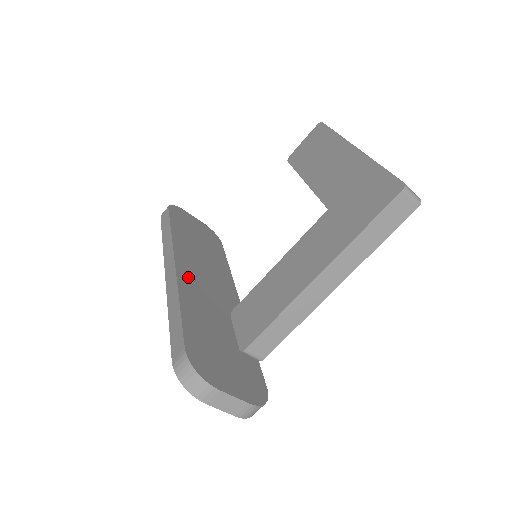
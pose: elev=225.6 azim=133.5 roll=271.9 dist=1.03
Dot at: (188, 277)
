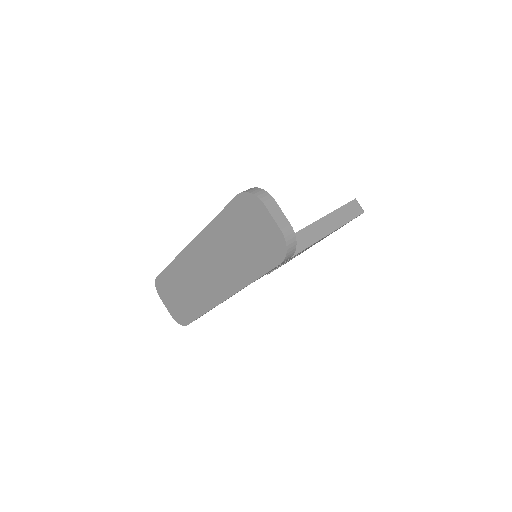
Dot at: occluded
